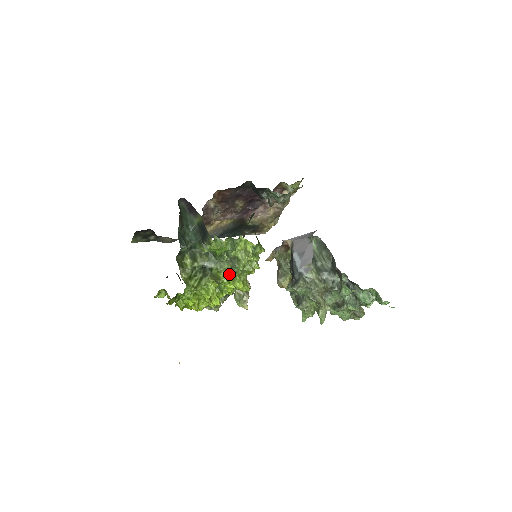
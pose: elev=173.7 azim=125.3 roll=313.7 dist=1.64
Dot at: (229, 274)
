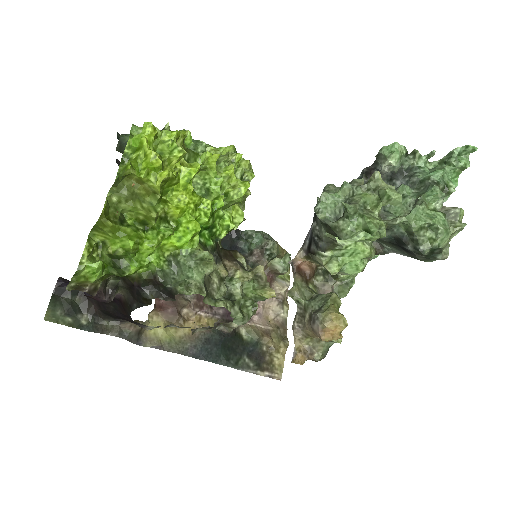
Dot at: occluded
